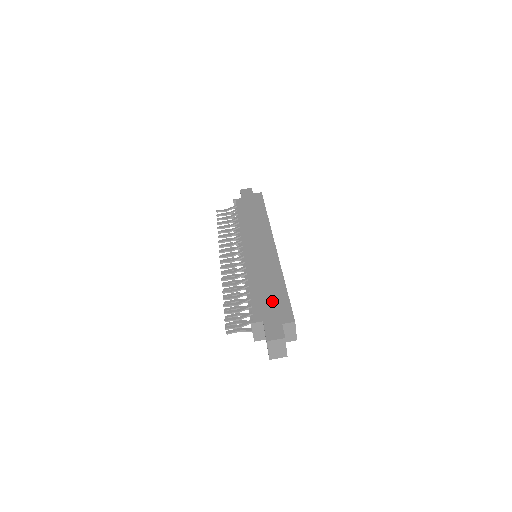
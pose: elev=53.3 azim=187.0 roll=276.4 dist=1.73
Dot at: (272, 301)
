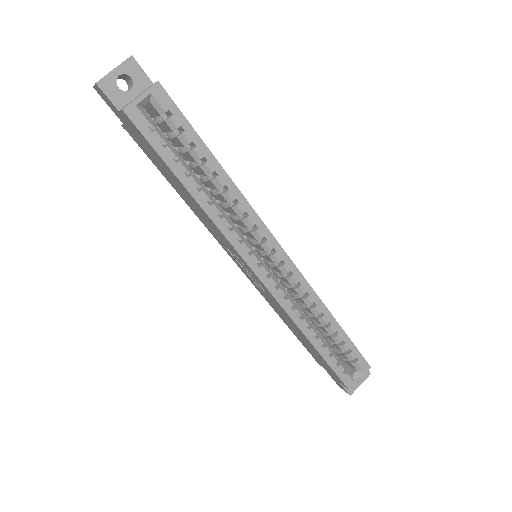
Dot at: occluded
